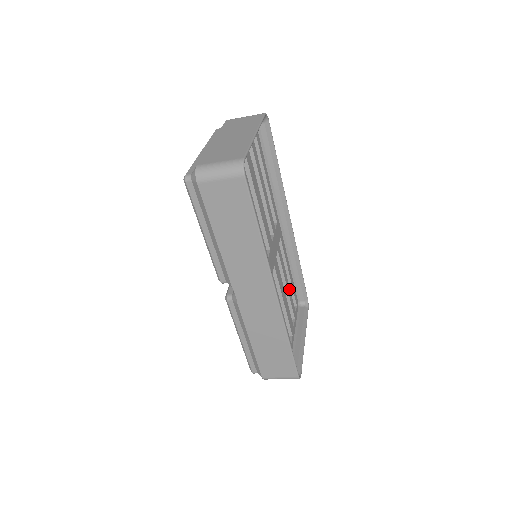
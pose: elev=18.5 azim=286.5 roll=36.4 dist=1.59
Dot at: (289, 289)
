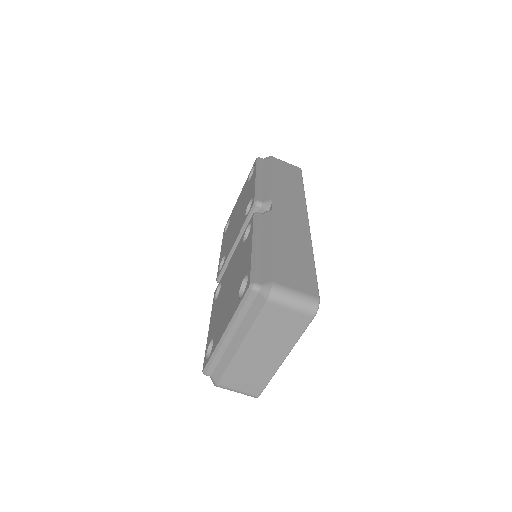
Dot at: occluded
